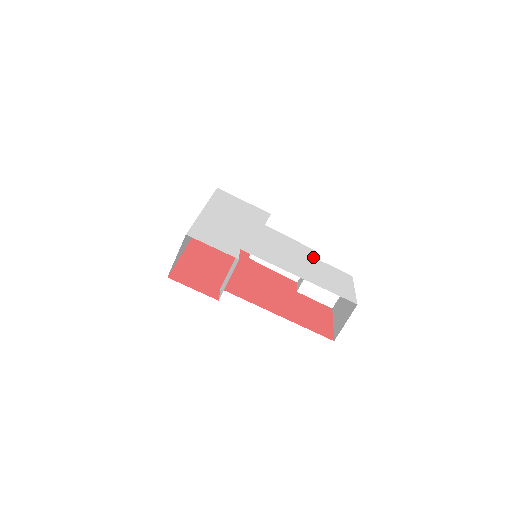
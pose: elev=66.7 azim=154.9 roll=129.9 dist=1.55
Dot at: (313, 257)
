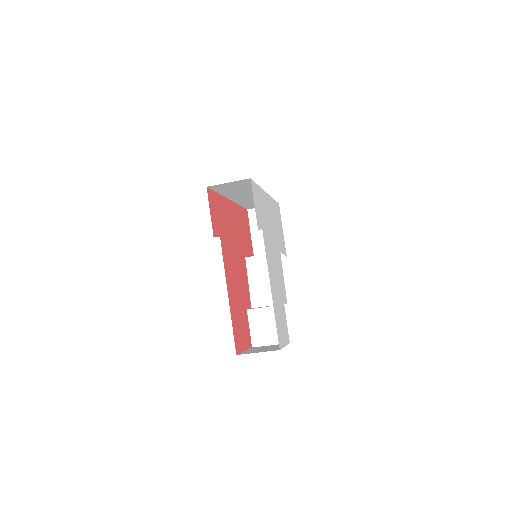
Dot at: (284, 302)
